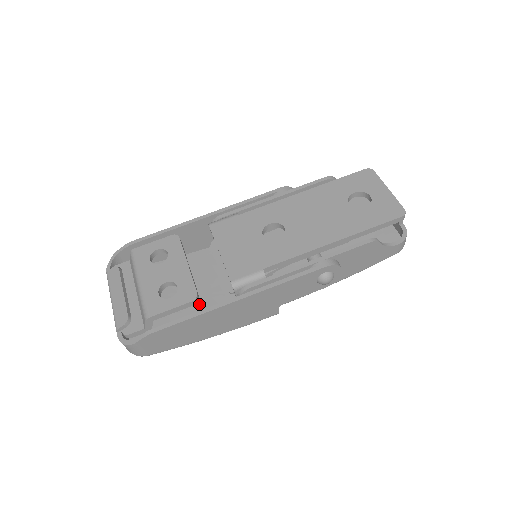
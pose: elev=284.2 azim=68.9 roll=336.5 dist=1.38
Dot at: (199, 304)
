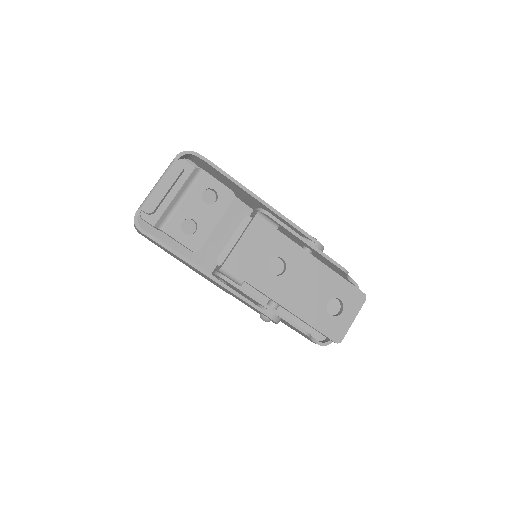
Dot at: occluded
